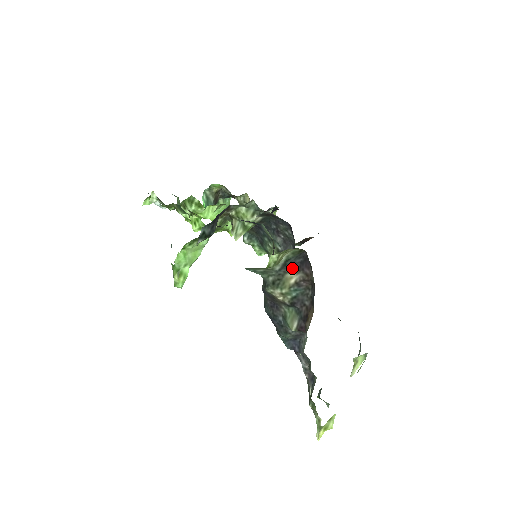
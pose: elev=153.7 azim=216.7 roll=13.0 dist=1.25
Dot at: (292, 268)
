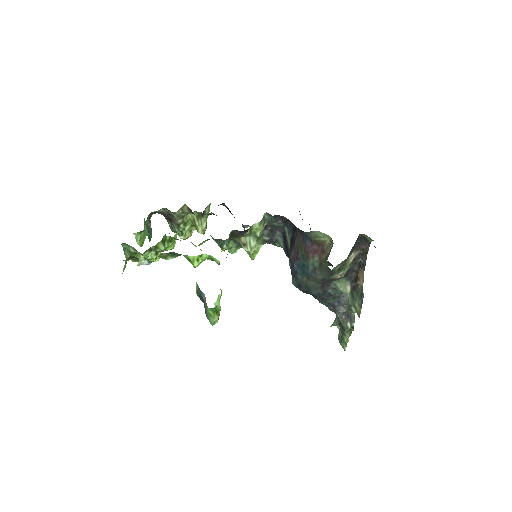
Dot at: (352, 251)
